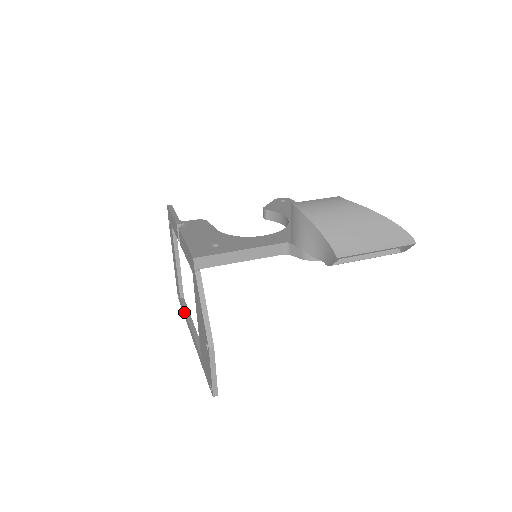
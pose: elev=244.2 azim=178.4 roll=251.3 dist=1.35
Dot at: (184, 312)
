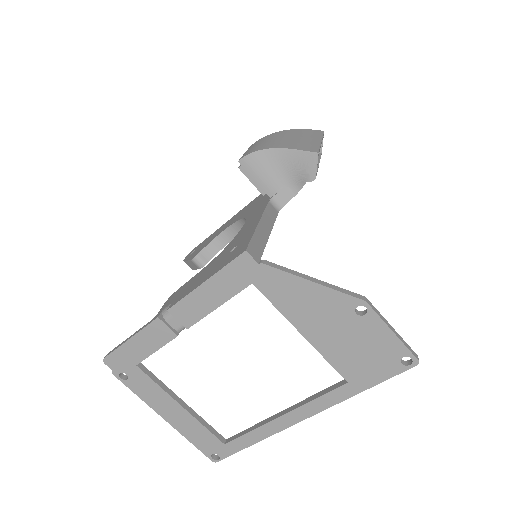
Dot at: (252, 436)
